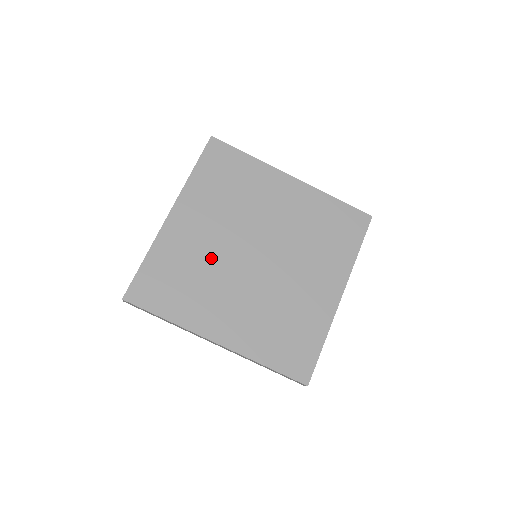
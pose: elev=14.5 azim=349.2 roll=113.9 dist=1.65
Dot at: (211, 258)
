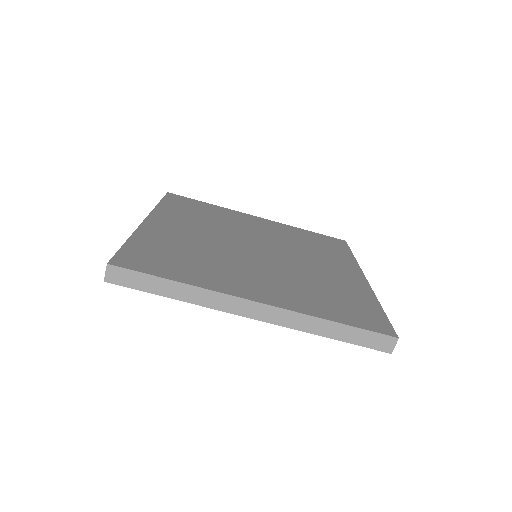
Dot at: (209, 247)
